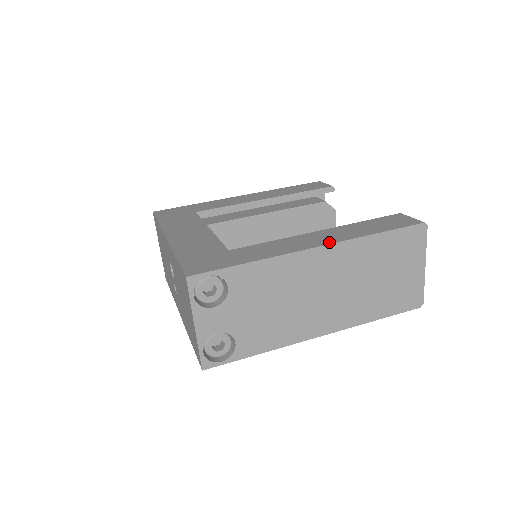
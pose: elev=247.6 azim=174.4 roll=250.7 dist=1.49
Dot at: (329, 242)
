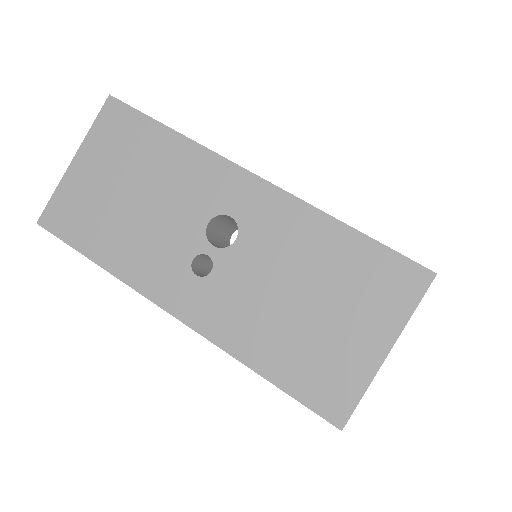
Dot at: occluded
